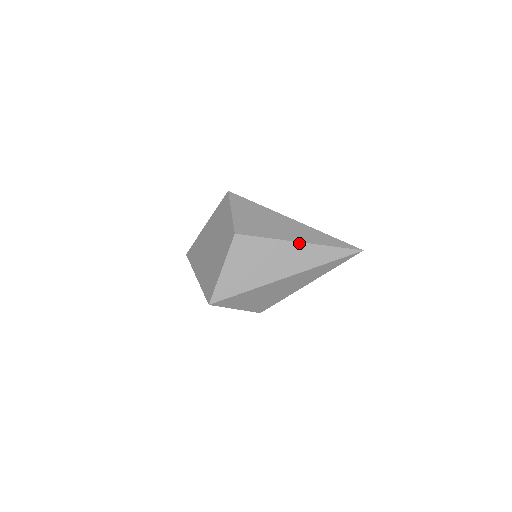
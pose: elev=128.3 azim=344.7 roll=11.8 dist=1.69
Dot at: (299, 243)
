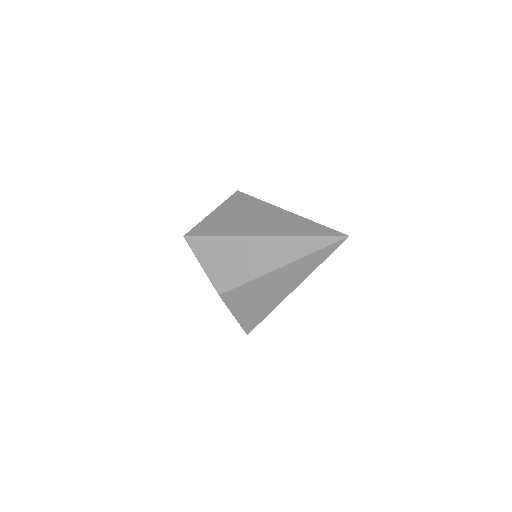
Dot at: (280, 269)
